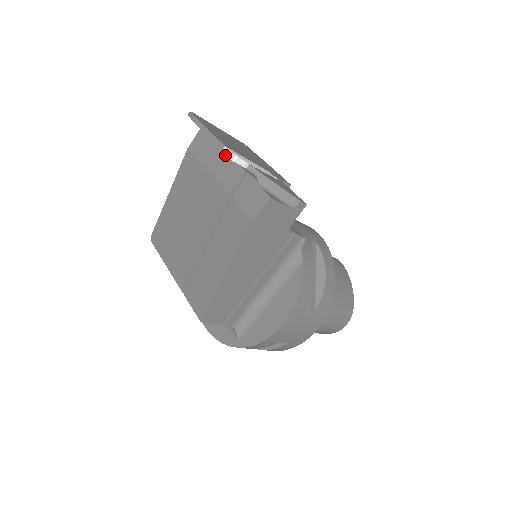
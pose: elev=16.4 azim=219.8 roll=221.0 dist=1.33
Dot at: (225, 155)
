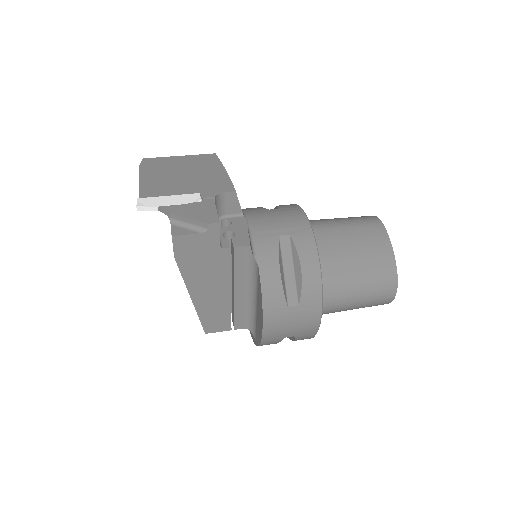
Dot at: occluded
